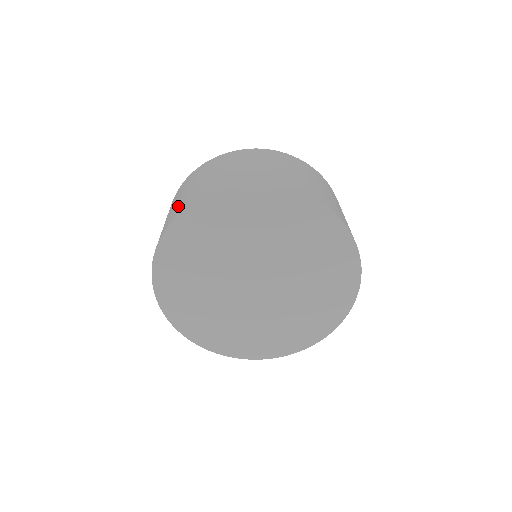
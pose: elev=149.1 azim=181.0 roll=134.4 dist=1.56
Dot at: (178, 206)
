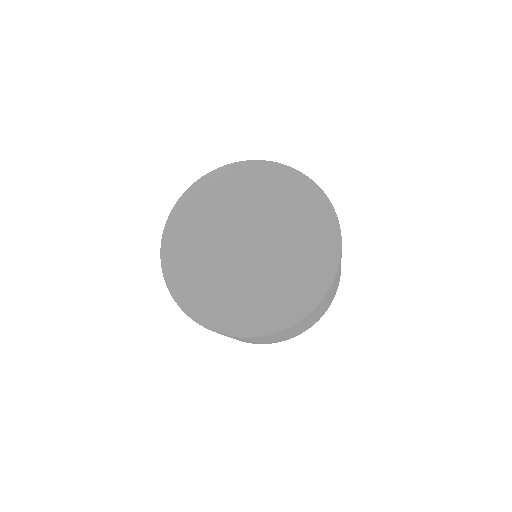
Dot at: occluded
